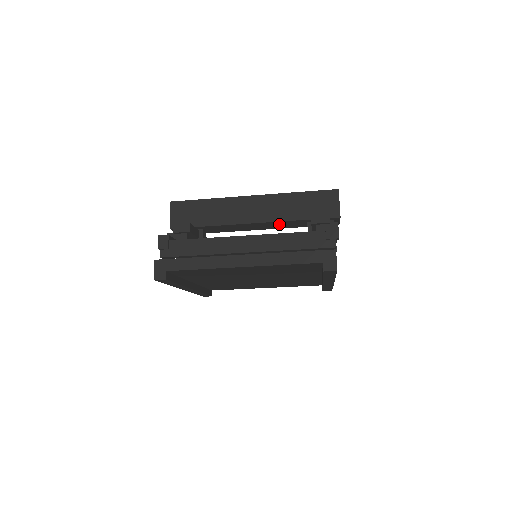
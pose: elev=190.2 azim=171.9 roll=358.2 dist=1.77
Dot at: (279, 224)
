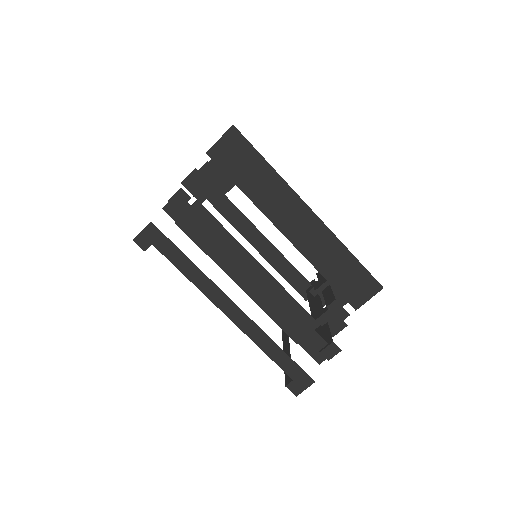
Dot at: occluded
